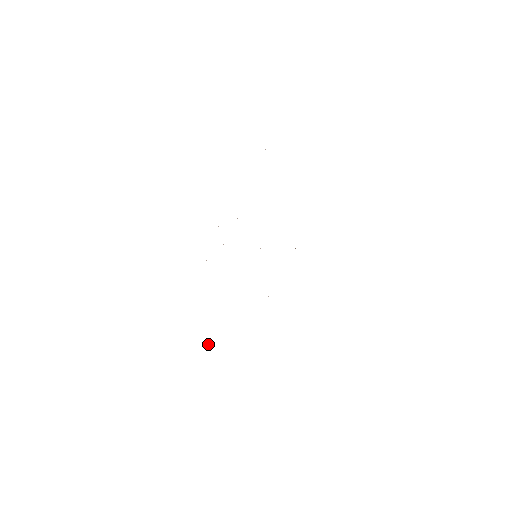
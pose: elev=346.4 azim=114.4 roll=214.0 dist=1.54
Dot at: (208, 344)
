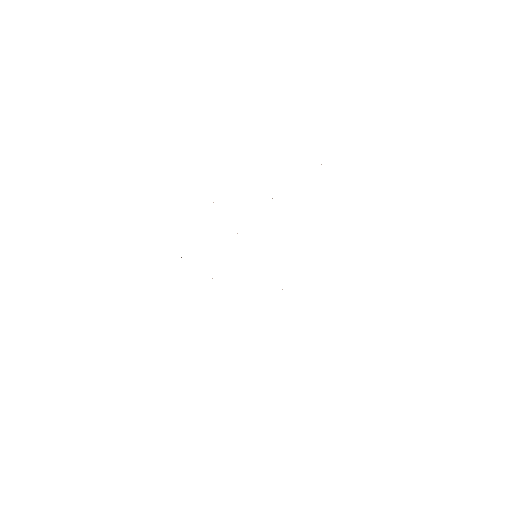
Dot at: occluded
